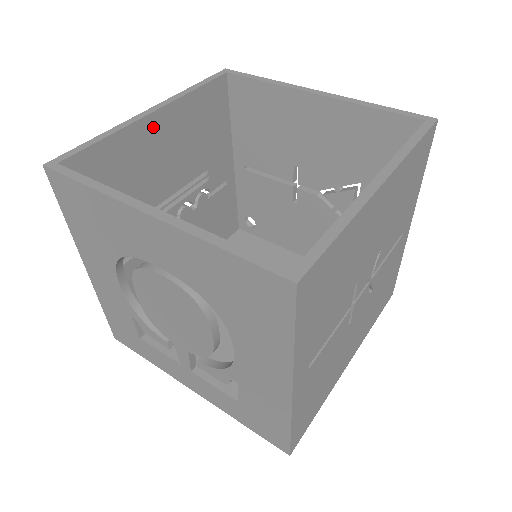
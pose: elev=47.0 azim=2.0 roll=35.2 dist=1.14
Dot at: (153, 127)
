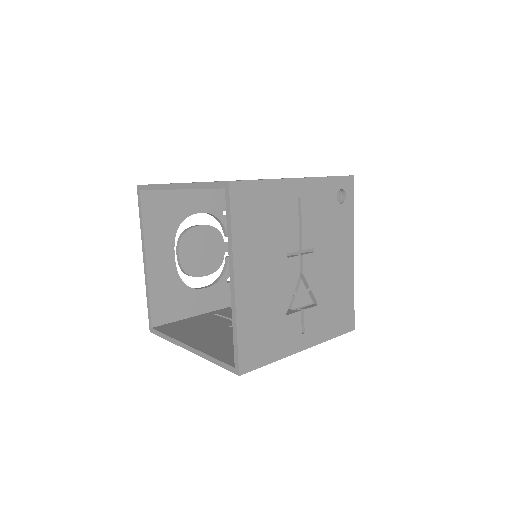
Dot at: occluded
